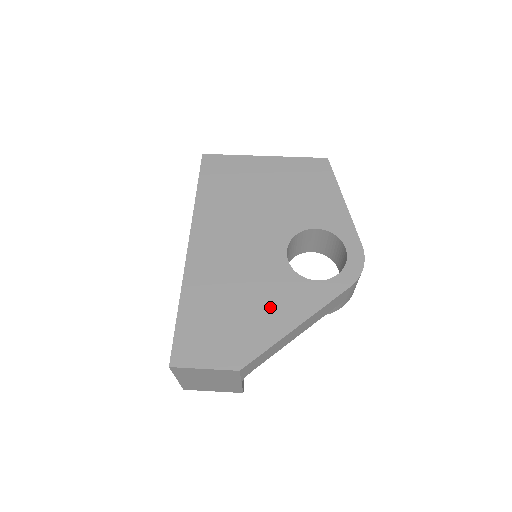
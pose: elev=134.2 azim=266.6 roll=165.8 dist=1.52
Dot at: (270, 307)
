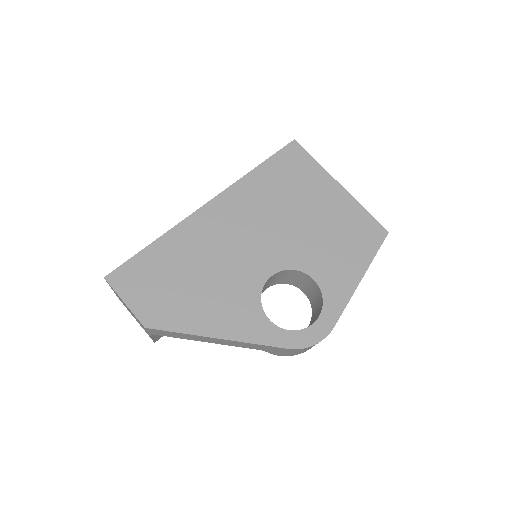
Dot at: (214, 305)
